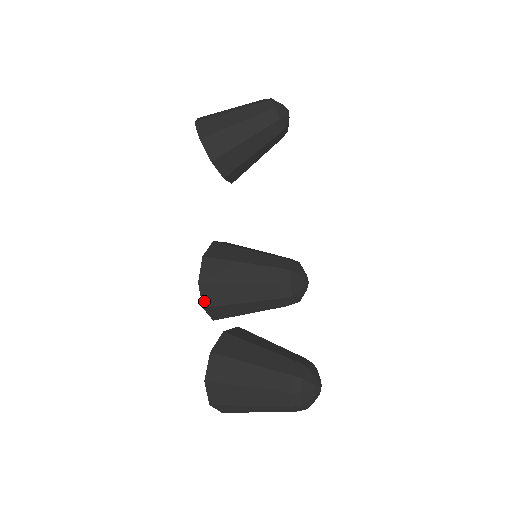
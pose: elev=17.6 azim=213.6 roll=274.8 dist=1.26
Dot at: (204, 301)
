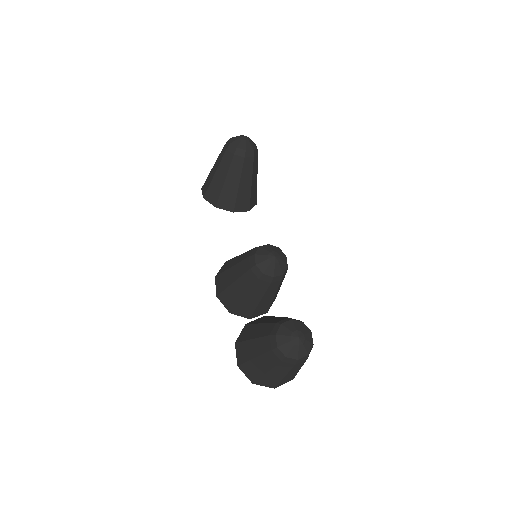
Dot at: (227, 308)
